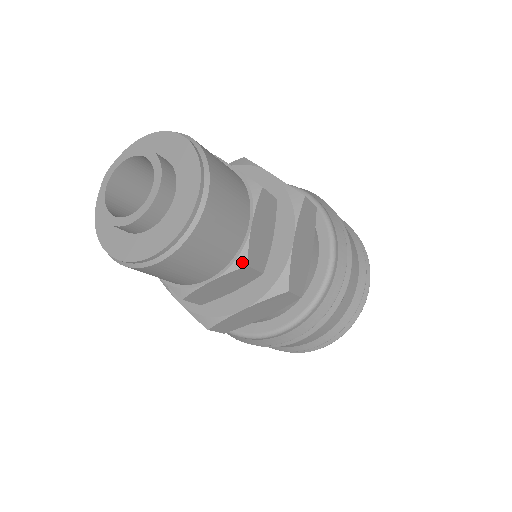
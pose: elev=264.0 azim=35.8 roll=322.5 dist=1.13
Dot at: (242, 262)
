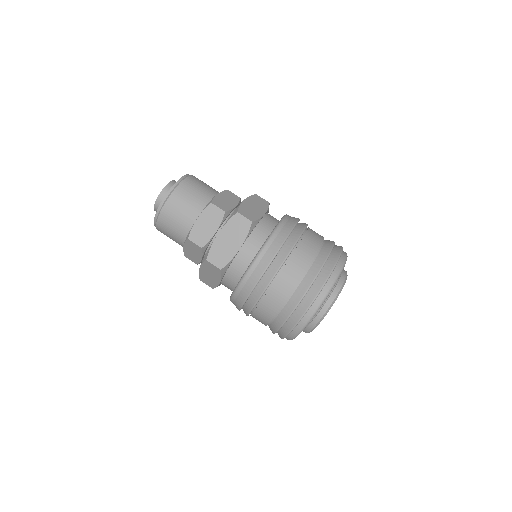
Dot at: (209, 203)
